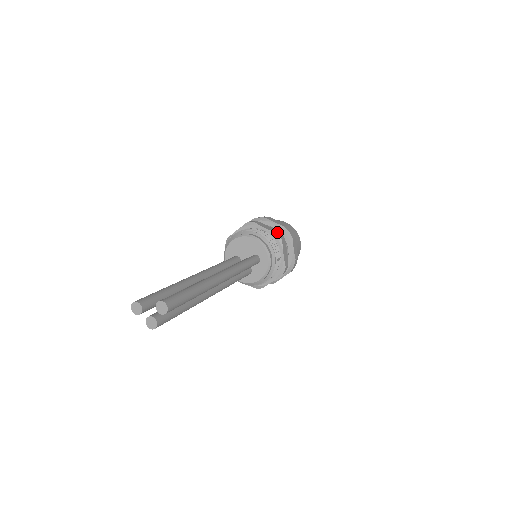
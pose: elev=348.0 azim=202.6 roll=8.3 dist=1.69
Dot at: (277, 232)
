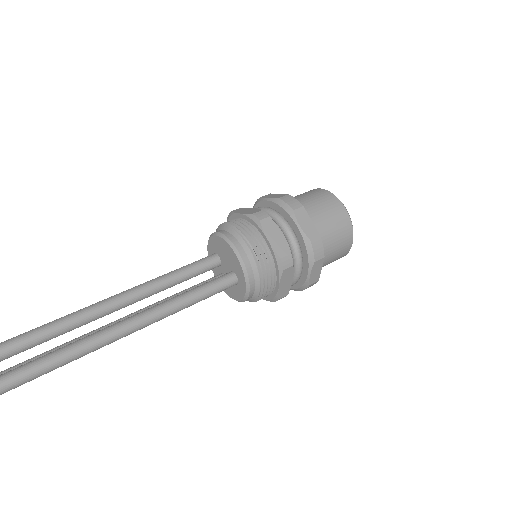
Dot at: (283, 254)
